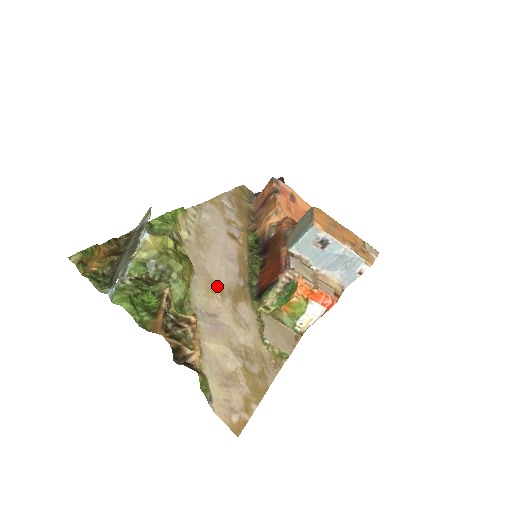
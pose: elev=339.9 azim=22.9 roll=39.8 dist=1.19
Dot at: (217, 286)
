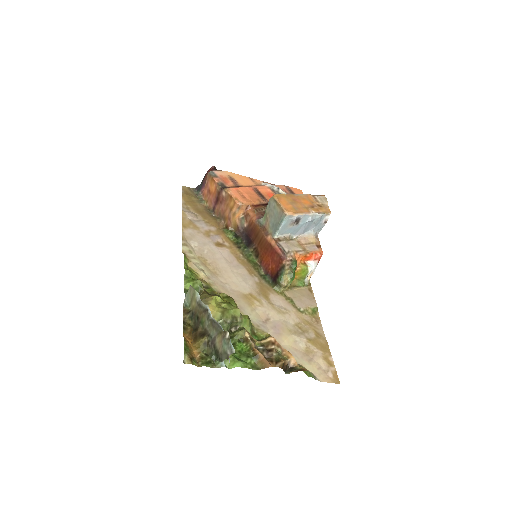
Dot at: (250, 296)
